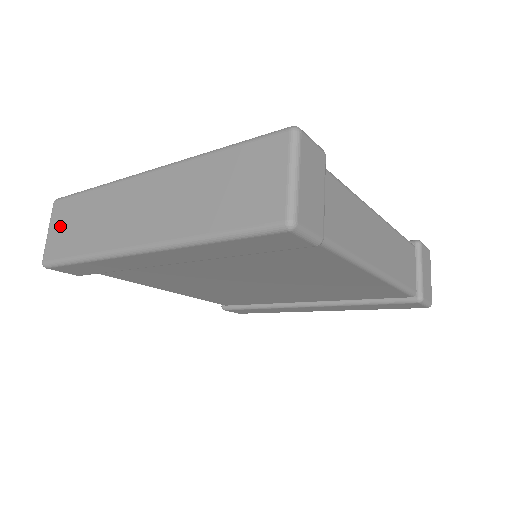
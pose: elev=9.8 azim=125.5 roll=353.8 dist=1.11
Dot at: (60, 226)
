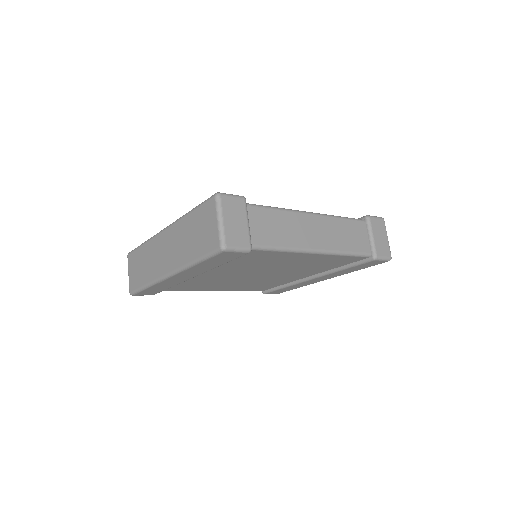
Dot at: (133, 269)
